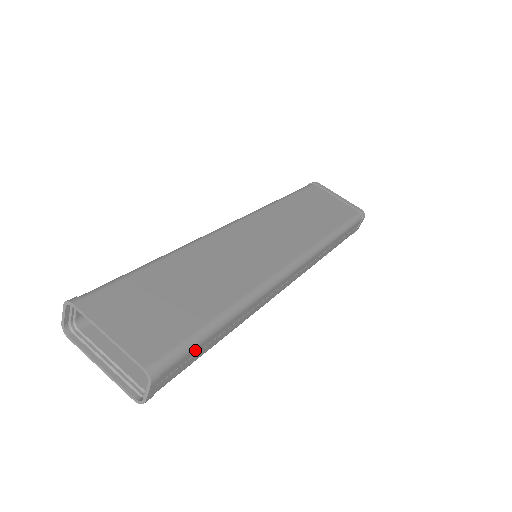
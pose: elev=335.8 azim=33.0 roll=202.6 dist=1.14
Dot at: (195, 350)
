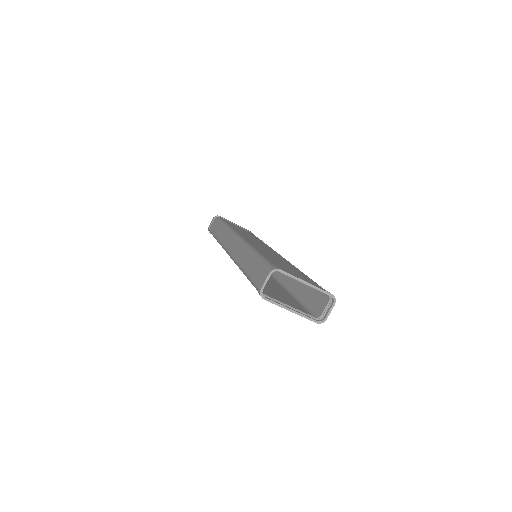
Dot at: (318, 293)
